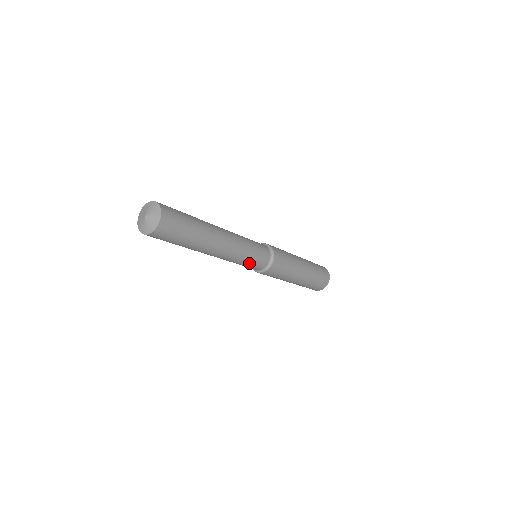
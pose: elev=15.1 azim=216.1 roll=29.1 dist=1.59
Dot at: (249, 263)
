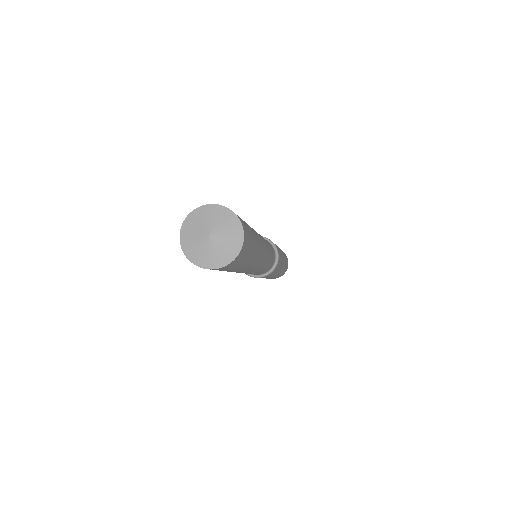
Dot at: (257, 273)
